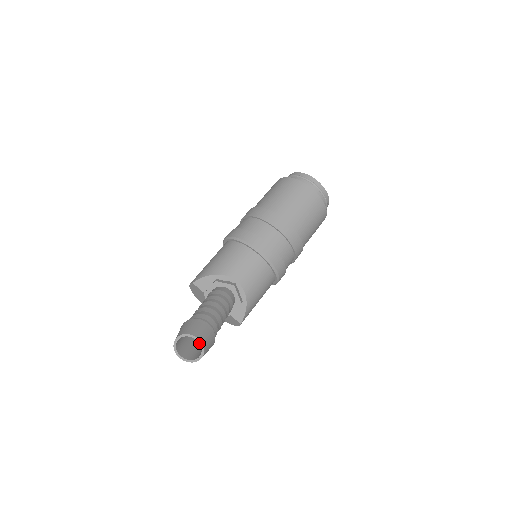
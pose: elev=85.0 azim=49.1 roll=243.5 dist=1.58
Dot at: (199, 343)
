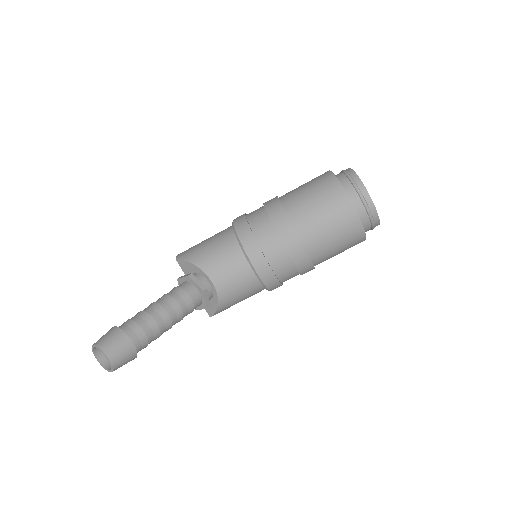
Dot at: (109, 362)
